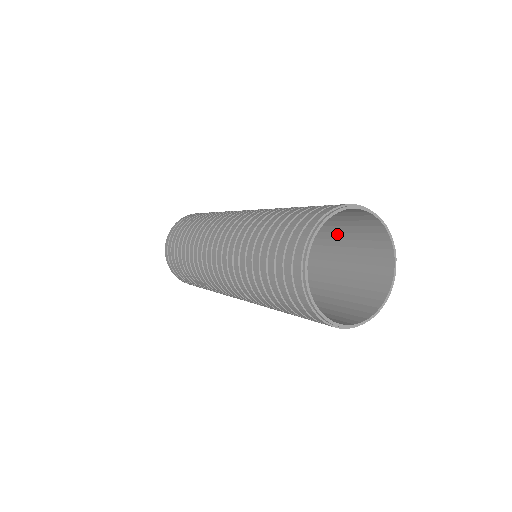
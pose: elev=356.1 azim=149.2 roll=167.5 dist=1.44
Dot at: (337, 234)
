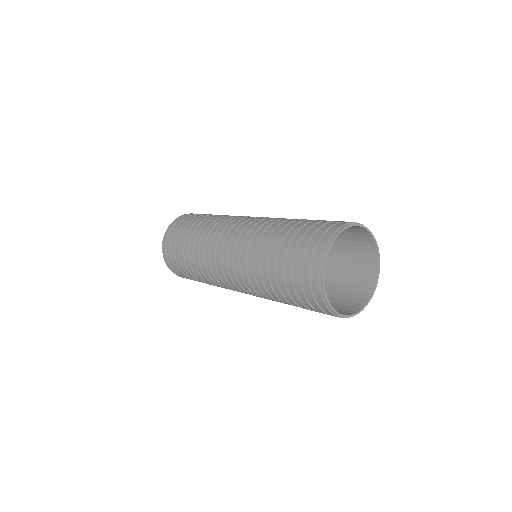
Dot at: occluded
